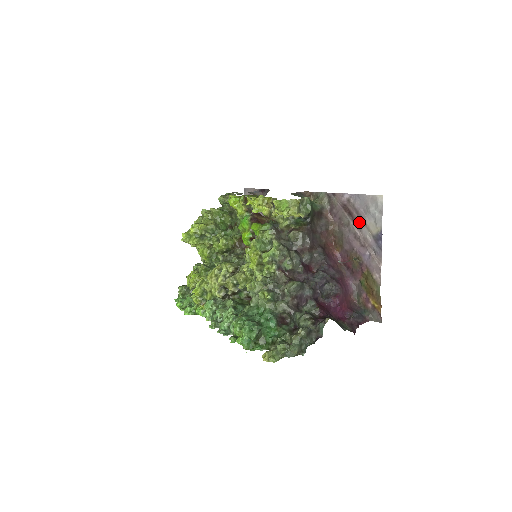
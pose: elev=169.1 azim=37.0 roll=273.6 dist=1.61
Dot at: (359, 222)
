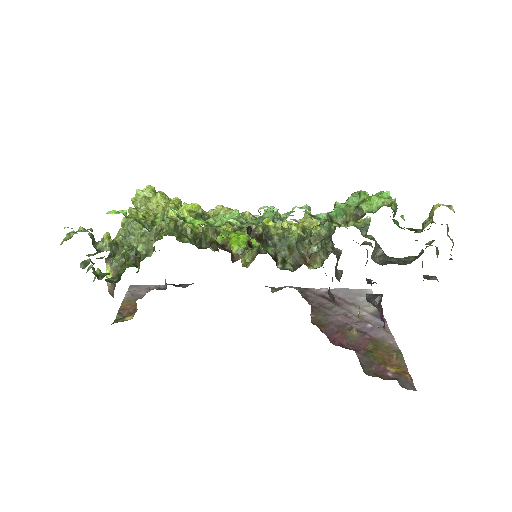
Dot at: (347, 305)
